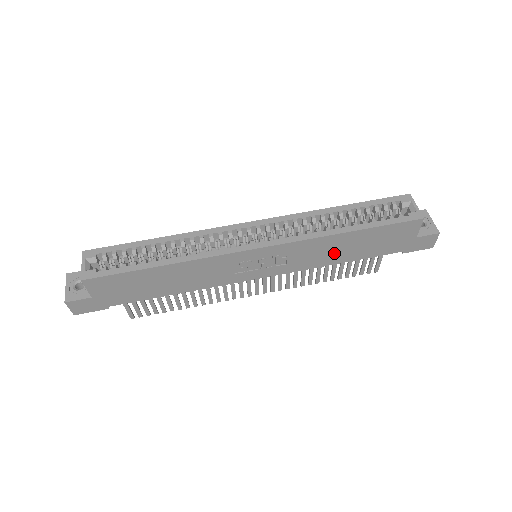
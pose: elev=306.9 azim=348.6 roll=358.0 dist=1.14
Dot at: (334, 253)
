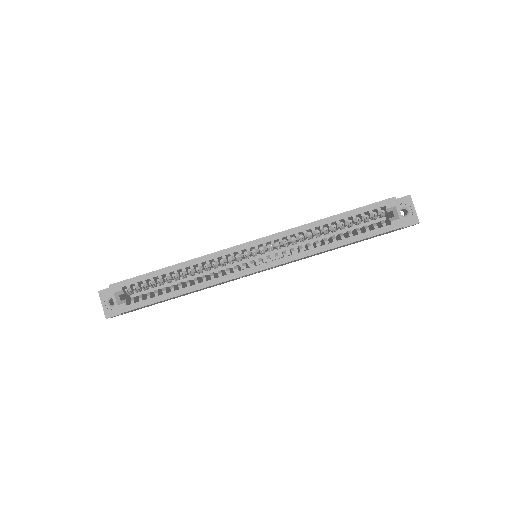
Dot at: occluded
